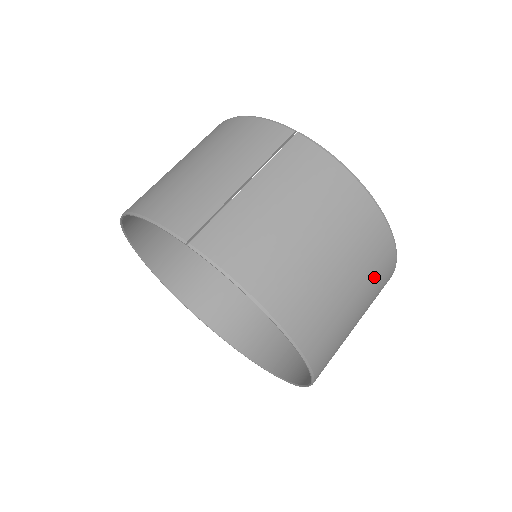
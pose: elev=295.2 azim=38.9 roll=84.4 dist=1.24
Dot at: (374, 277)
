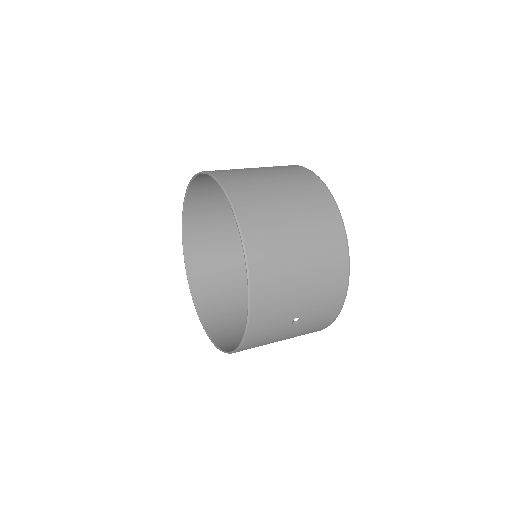
Dot at: (320, 237)
